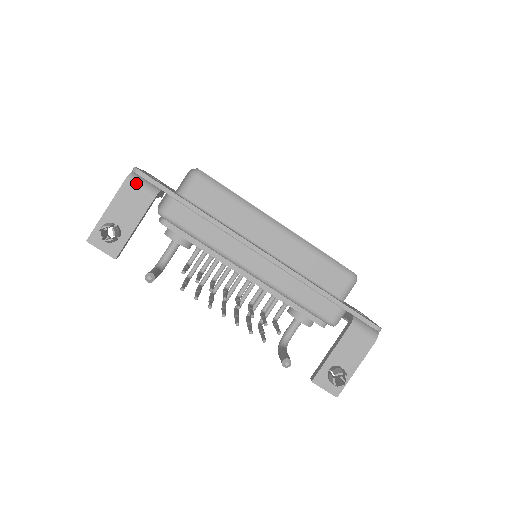
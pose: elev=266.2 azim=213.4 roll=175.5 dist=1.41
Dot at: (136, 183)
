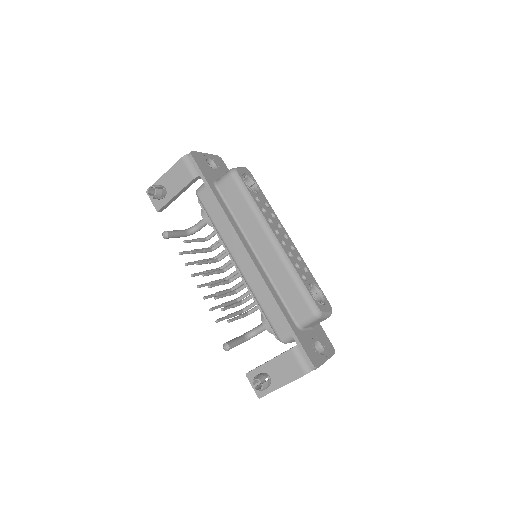
Dot at: (186, 163)
